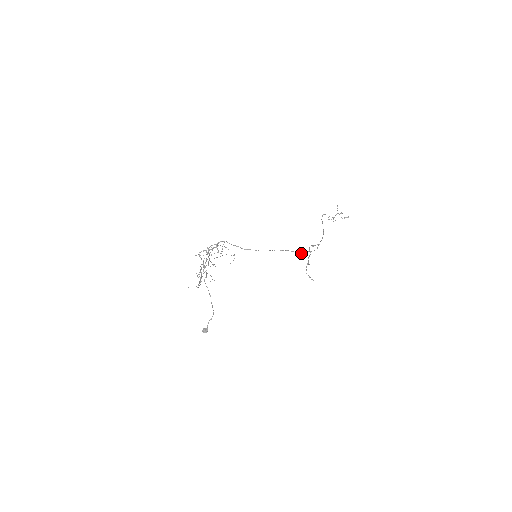
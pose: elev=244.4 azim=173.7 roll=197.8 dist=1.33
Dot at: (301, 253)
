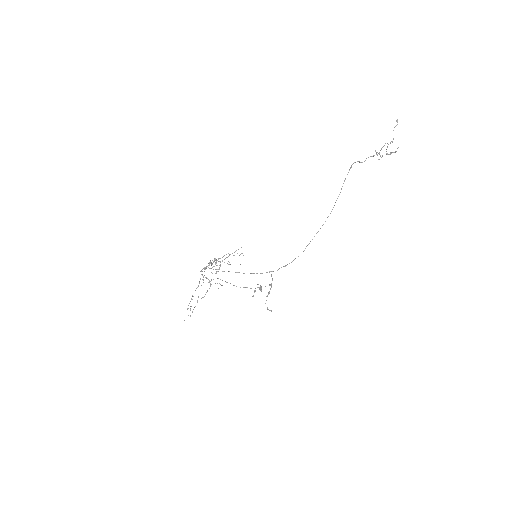
Dot at: occluded
